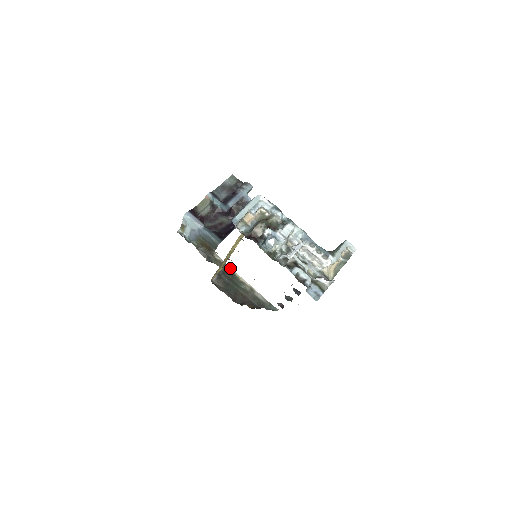
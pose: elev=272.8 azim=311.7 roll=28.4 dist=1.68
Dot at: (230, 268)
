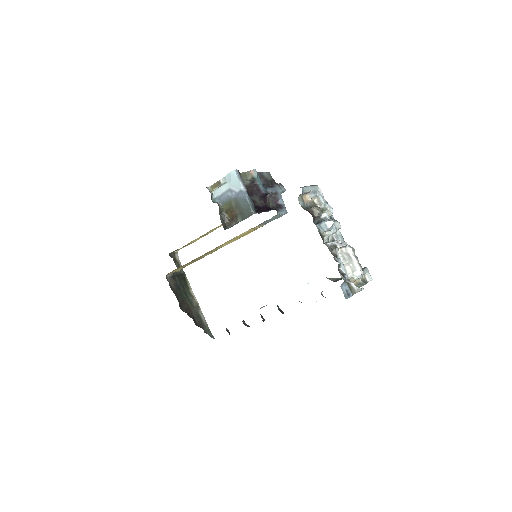
Dot at: (185, 275)
